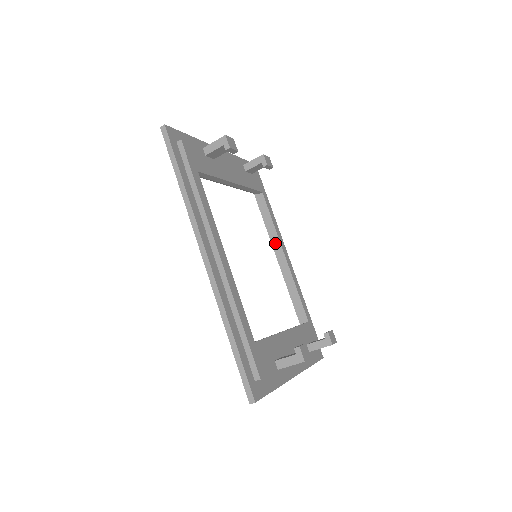
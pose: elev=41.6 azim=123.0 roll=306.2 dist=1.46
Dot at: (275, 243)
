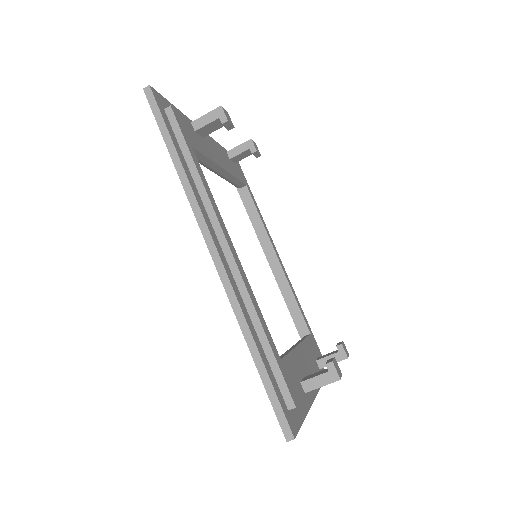
Dot at: (265, 244)
